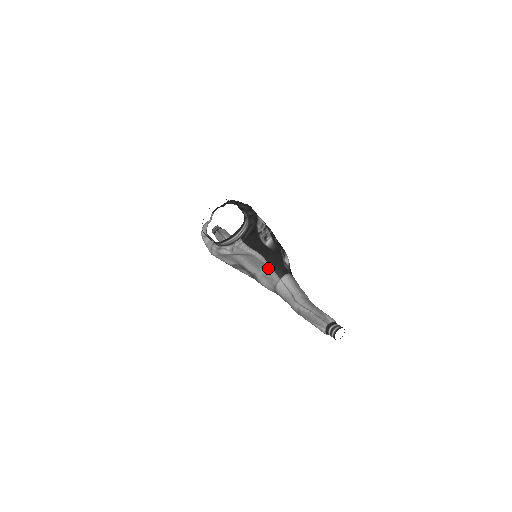
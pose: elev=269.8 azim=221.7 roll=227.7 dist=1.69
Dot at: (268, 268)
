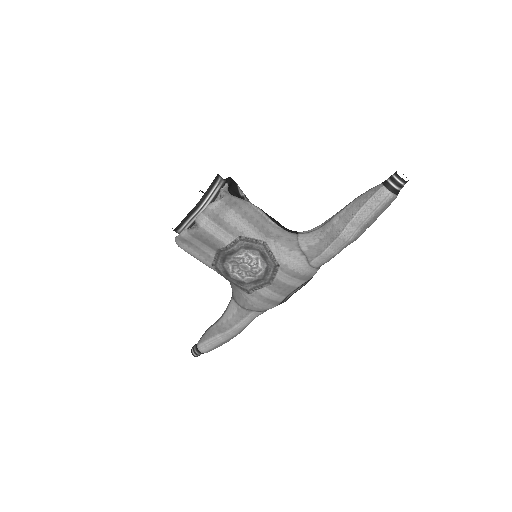
Dot at: (276, 228)
